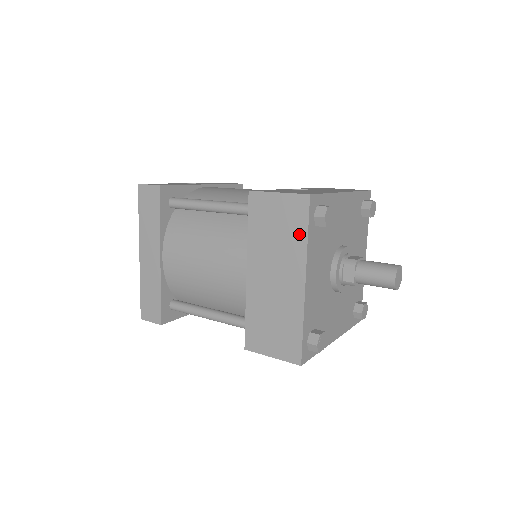
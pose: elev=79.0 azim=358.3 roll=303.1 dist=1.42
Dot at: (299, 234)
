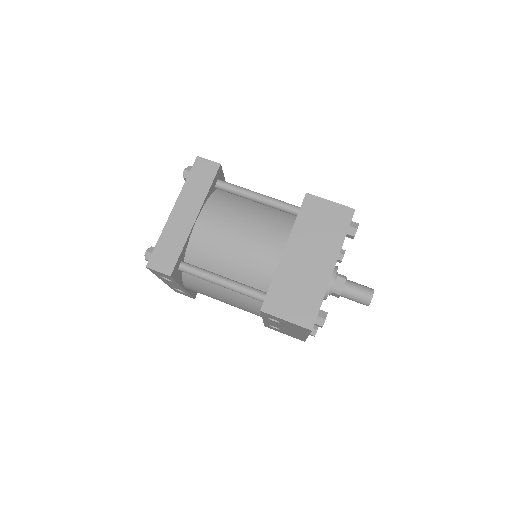
Dot at: (339, 232)
